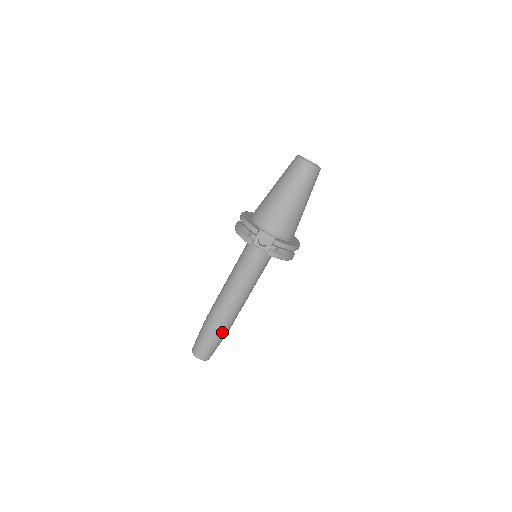
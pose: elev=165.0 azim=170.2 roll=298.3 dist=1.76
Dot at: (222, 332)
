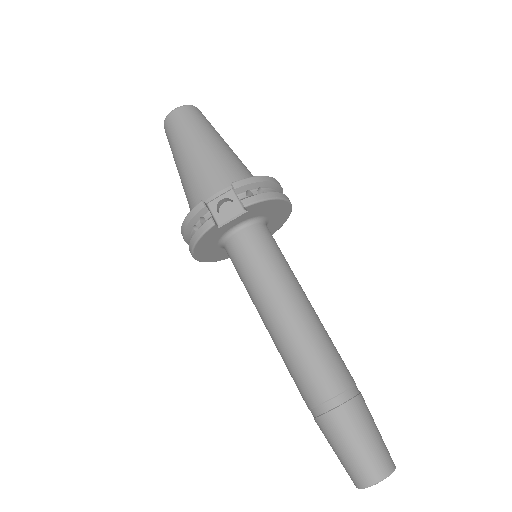
Dot at: (347, 392)
